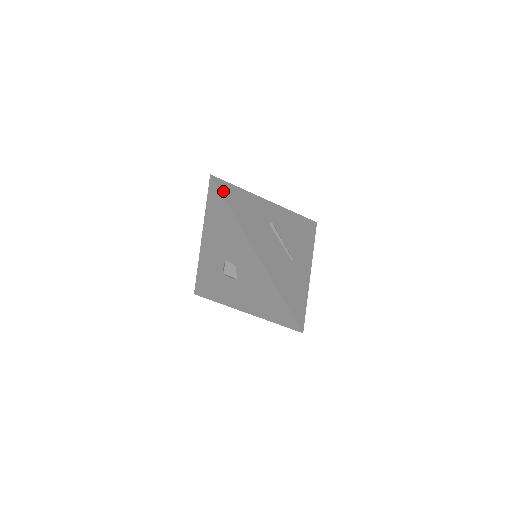
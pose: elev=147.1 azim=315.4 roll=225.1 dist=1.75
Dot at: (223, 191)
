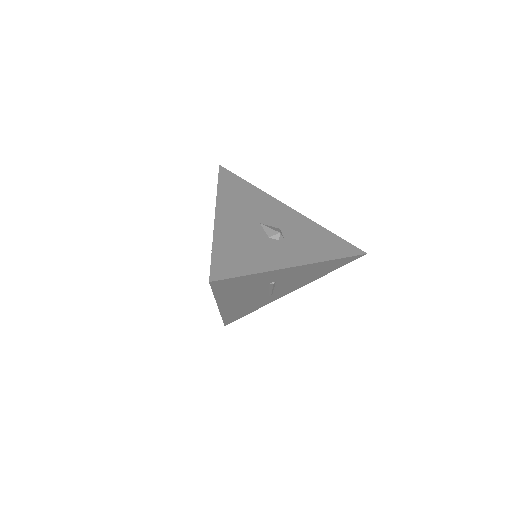
Dot at: (217, 287)
